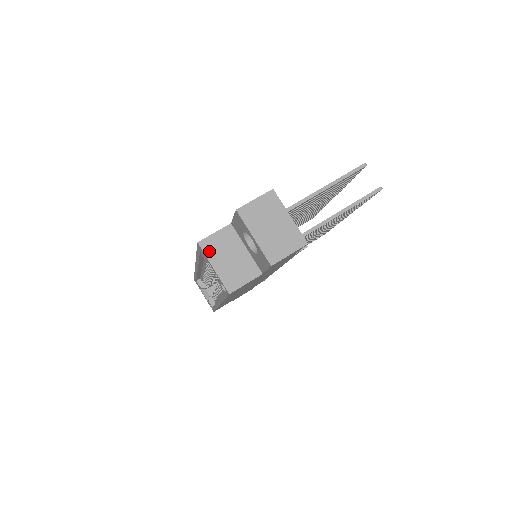
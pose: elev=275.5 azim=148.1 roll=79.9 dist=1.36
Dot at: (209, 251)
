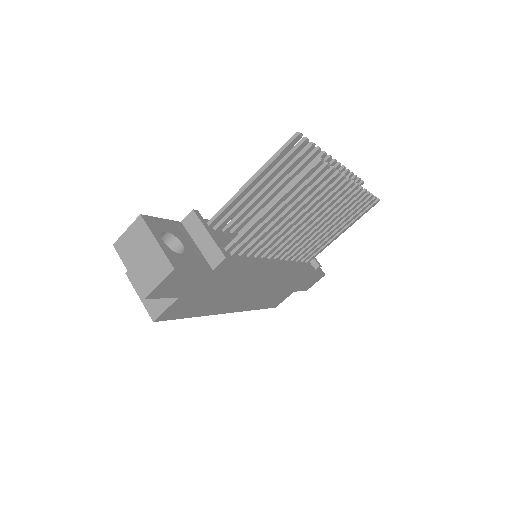
Dot at: occluded
